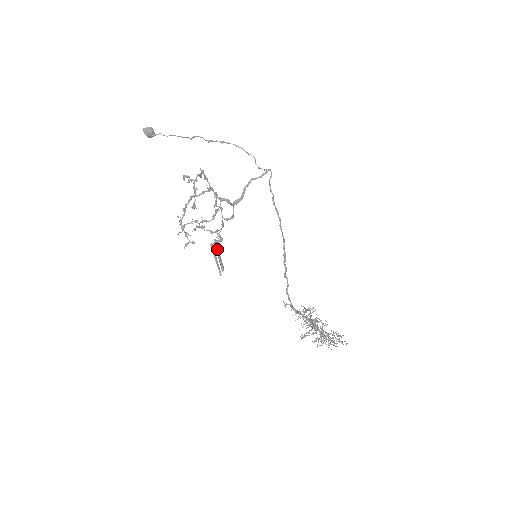
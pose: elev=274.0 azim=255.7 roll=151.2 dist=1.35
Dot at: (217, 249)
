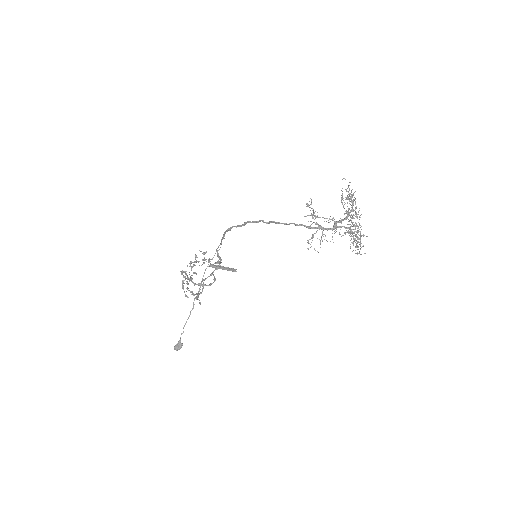
Dot at: (216, 265)
